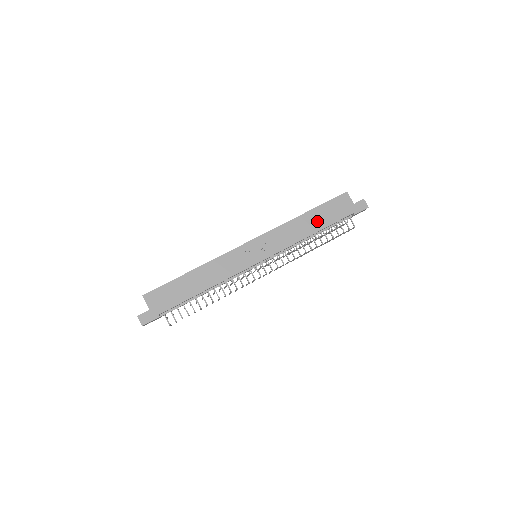
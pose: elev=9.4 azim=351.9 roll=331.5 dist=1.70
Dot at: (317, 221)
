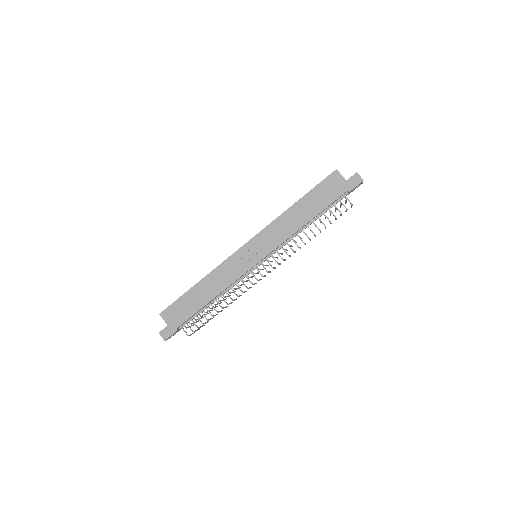
Dot at: (309, 209)
